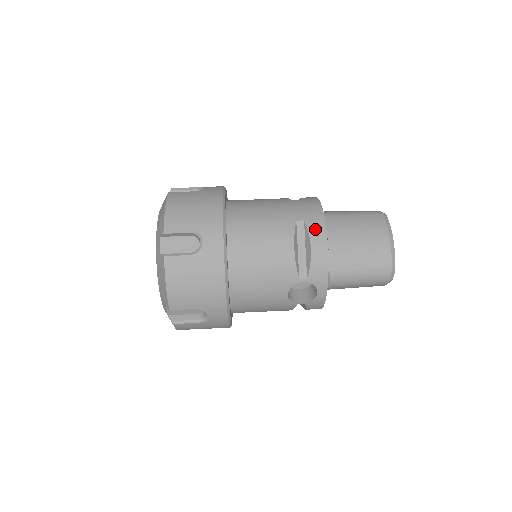
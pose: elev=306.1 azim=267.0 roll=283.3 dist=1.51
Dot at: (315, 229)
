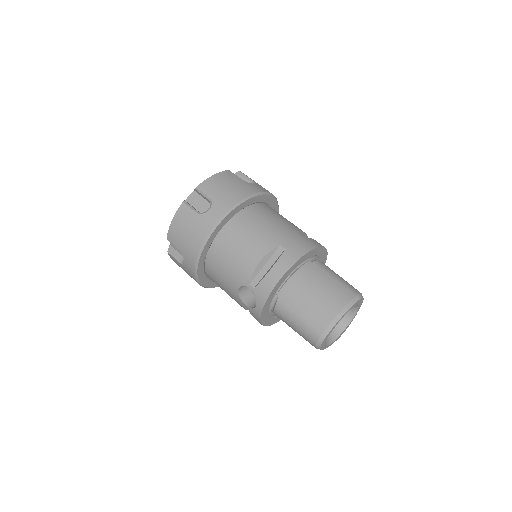
Dot at: (285, 260)
